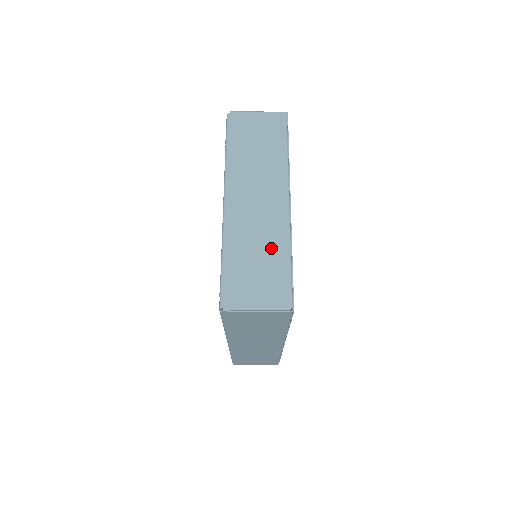
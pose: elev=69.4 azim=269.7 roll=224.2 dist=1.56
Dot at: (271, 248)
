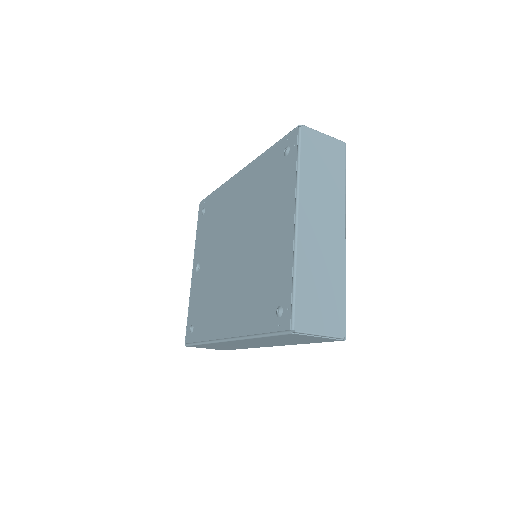
Dot at: (332, 278)
